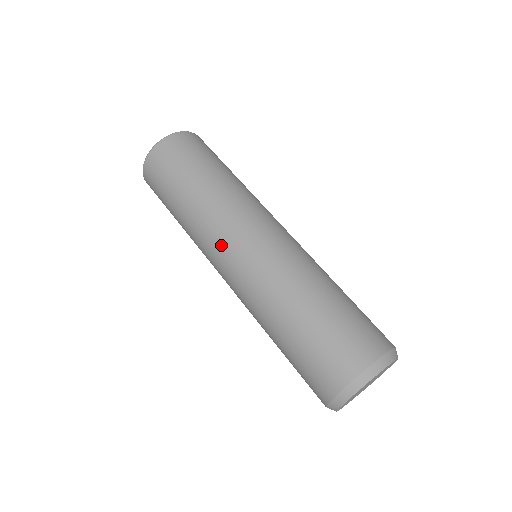
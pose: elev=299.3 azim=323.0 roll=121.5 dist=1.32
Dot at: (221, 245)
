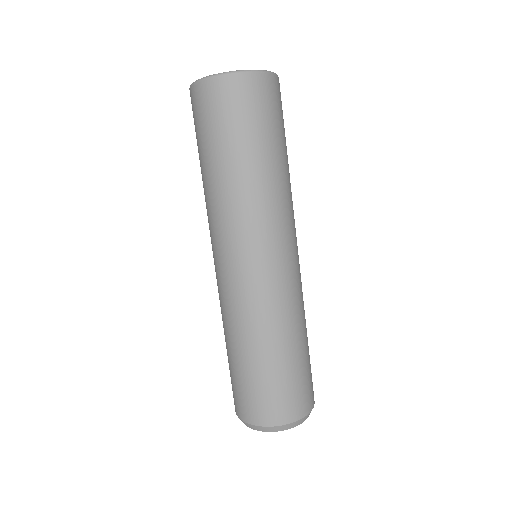
Dot at: (217, 246)
